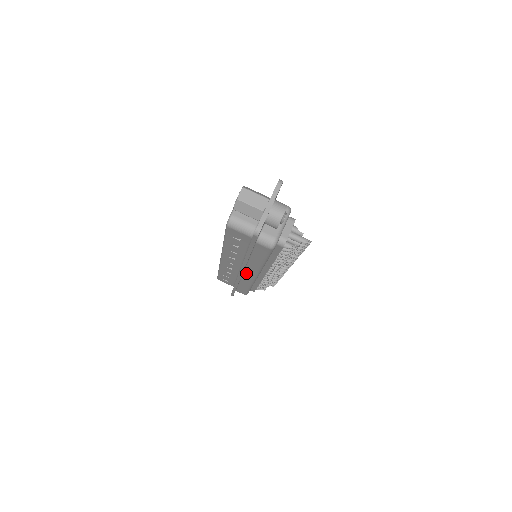
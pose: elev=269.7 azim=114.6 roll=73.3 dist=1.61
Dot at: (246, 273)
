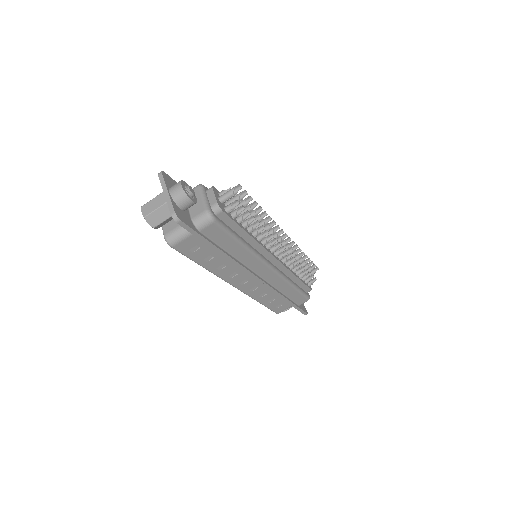
Dot at: (262, 275)
